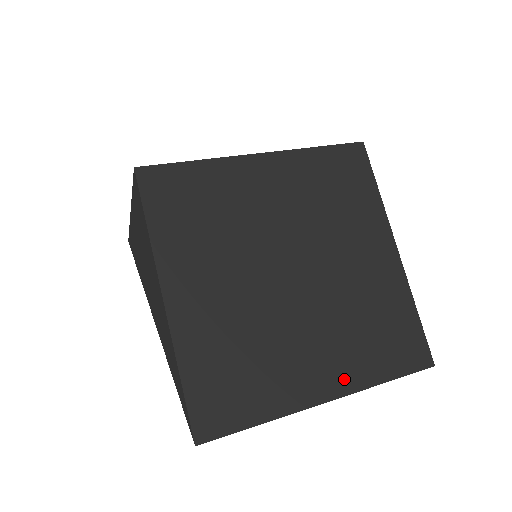
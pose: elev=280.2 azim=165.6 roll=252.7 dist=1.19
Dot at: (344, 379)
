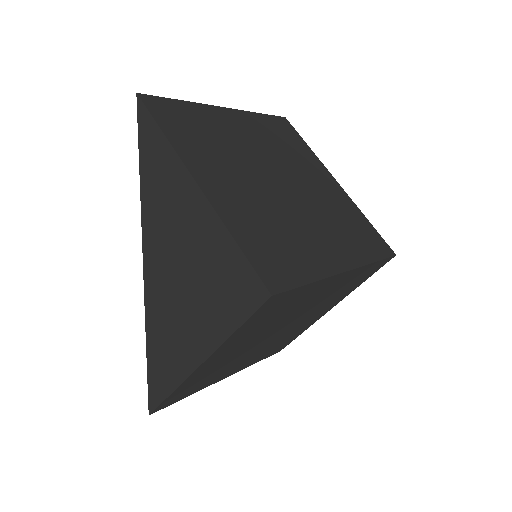
Dot at: (242, 368)
